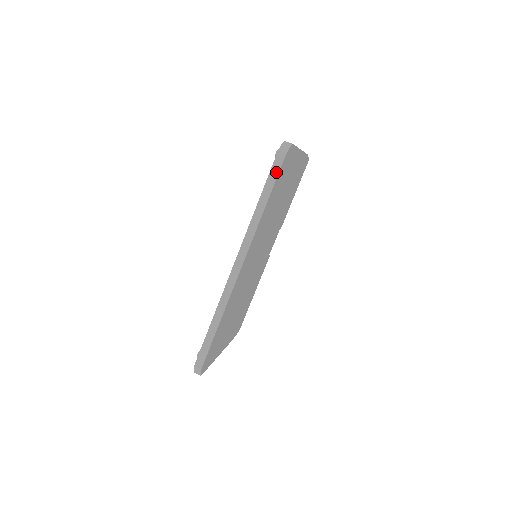
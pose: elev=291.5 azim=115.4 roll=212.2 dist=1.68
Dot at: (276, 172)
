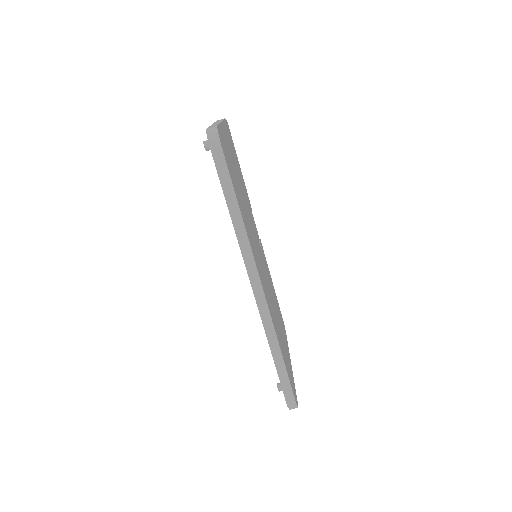
Dot at: (224, 169)
